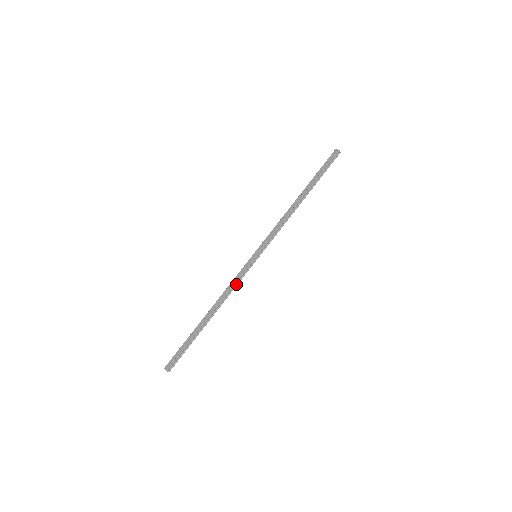
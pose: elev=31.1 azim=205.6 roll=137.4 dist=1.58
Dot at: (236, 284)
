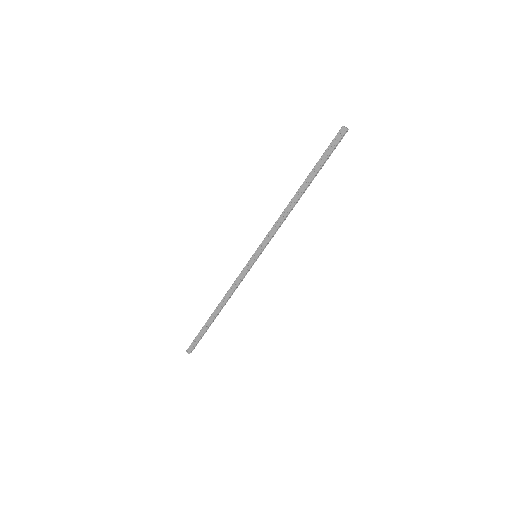
Dot at: (239, 283)
